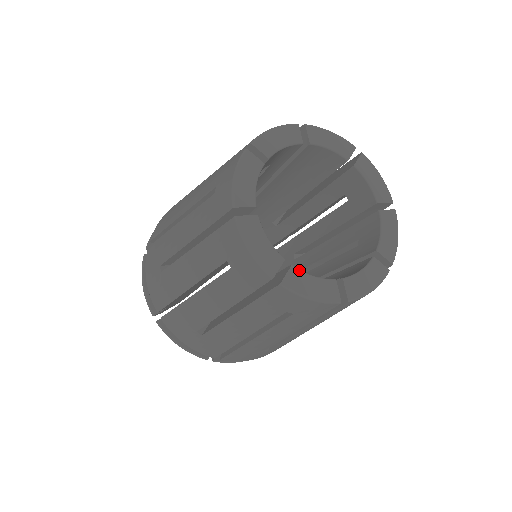
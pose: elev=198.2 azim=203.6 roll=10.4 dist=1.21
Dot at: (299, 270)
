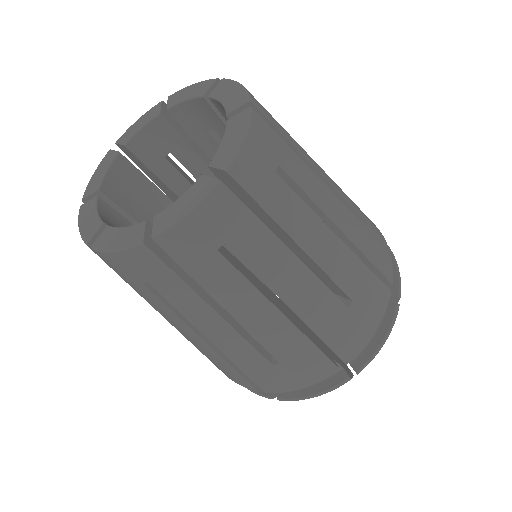
Dot at: (112, 227)
